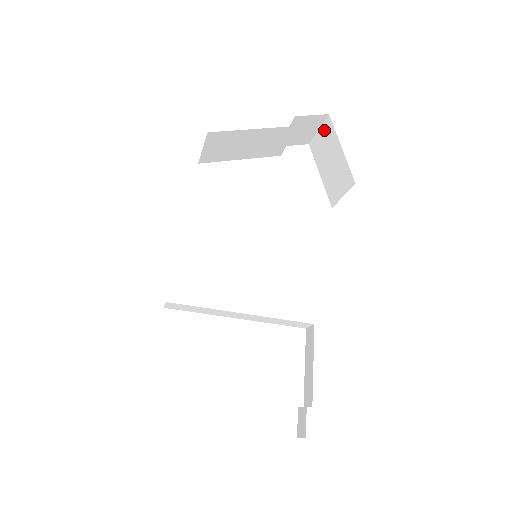
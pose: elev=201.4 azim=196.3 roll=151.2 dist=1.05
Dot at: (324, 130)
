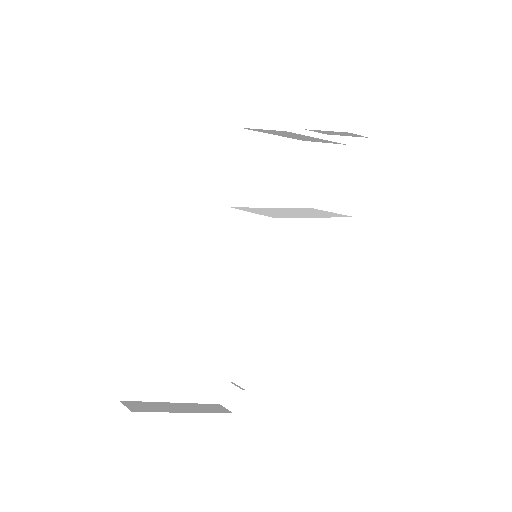
Dot at: (353, 144)
